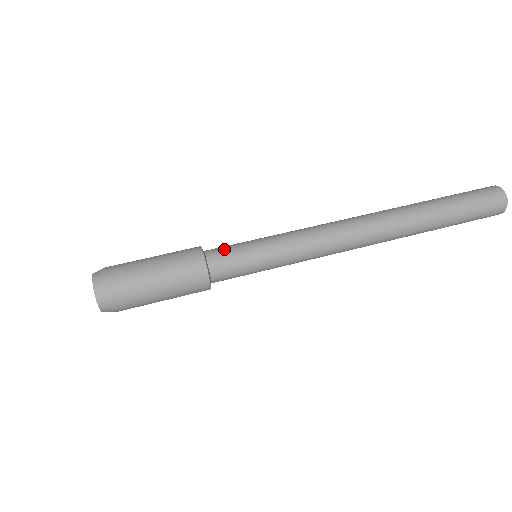
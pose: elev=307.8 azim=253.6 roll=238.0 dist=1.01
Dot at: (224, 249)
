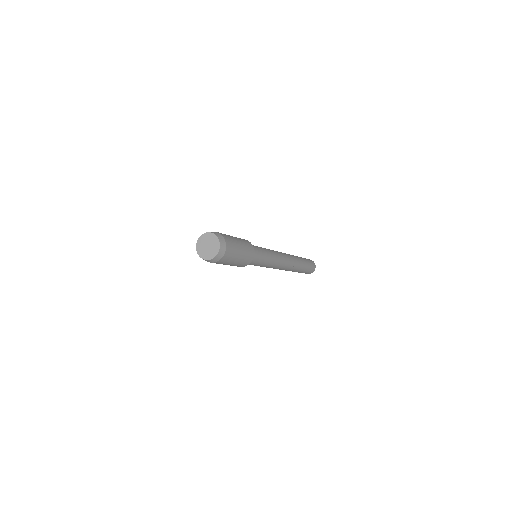
Dot at: occluded
